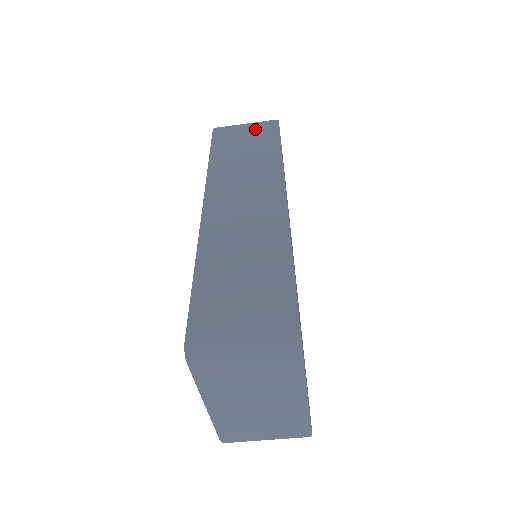
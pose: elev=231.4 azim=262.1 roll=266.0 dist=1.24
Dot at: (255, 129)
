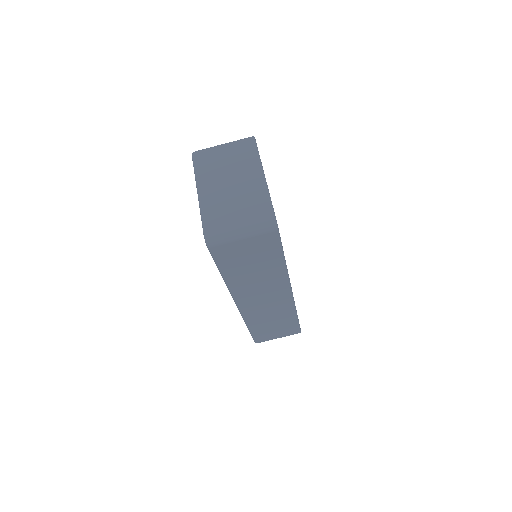
Dot at: occluded
